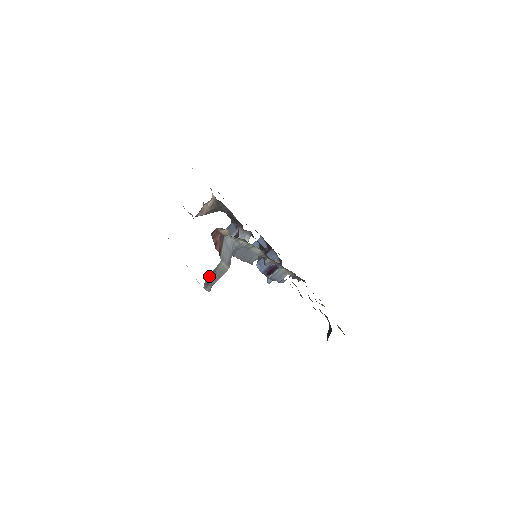
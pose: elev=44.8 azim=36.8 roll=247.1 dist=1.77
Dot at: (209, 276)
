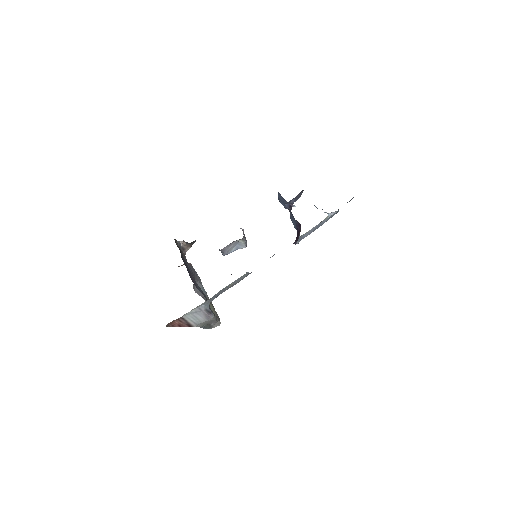
Dot at: (204, 327)
